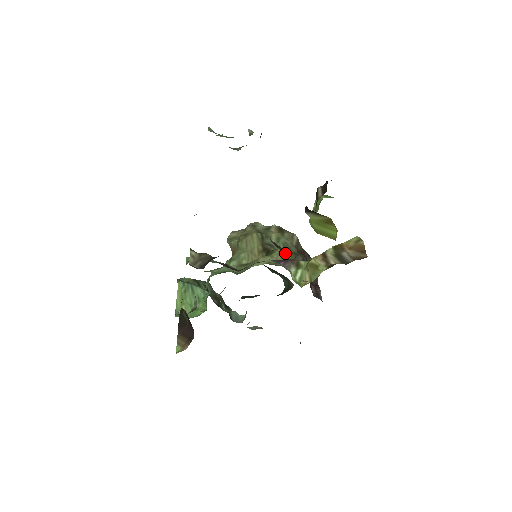
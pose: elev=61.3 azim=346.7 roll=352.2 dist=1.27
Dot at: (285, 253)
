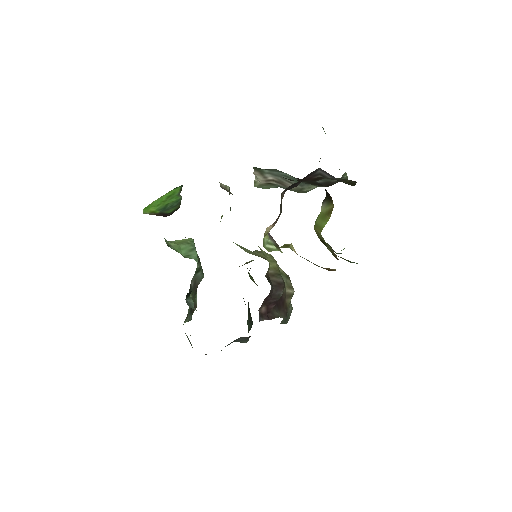
Dot at: (281, 210)
